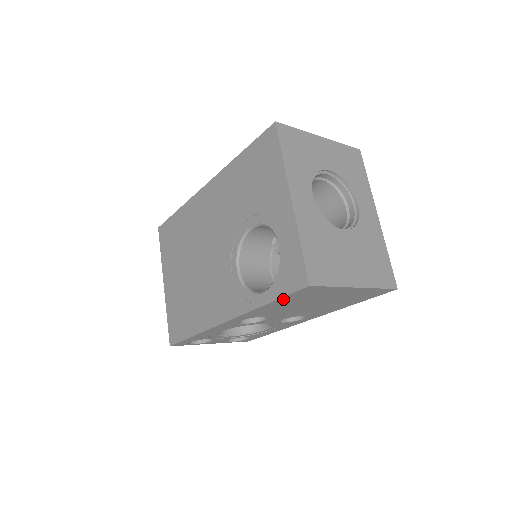
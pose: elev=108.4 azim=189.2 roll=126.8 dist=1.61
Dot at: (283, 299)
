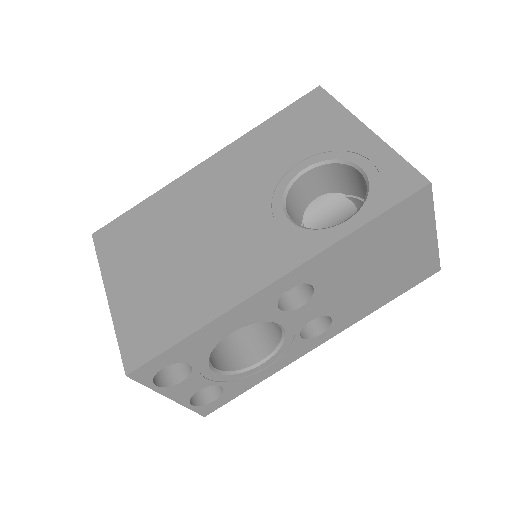
Dot at: (382, 219)
